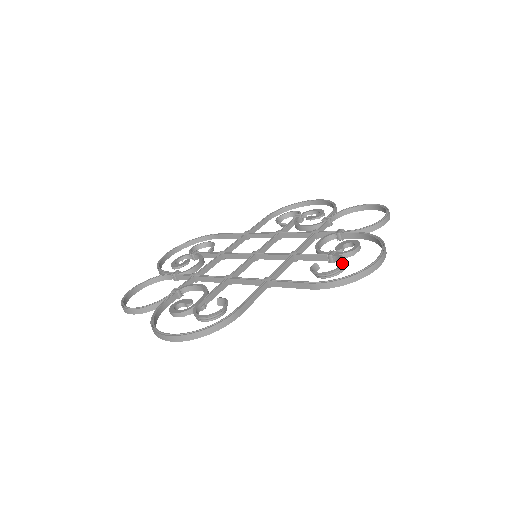
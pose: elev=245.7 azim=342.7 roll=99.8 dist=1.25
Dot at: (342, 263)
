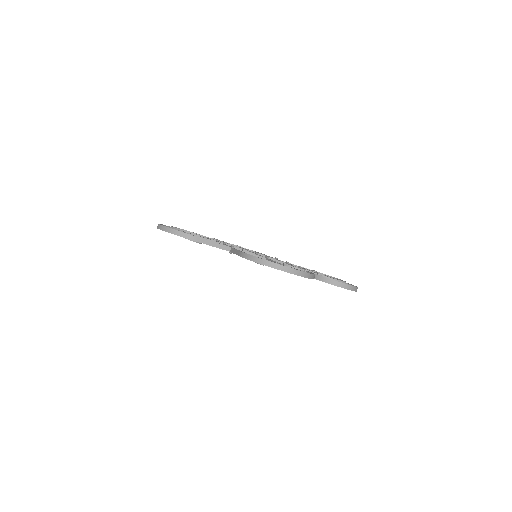
Dot at: occluded
